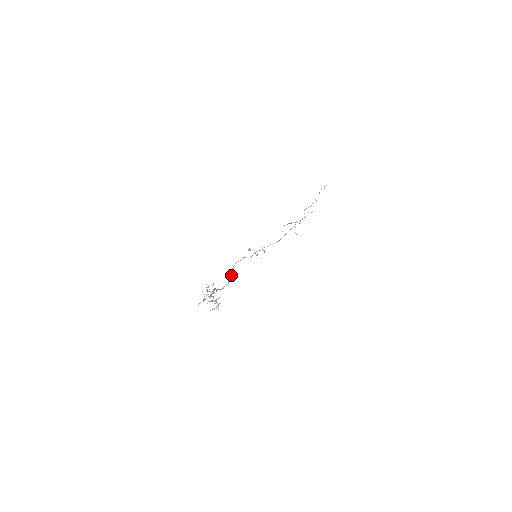
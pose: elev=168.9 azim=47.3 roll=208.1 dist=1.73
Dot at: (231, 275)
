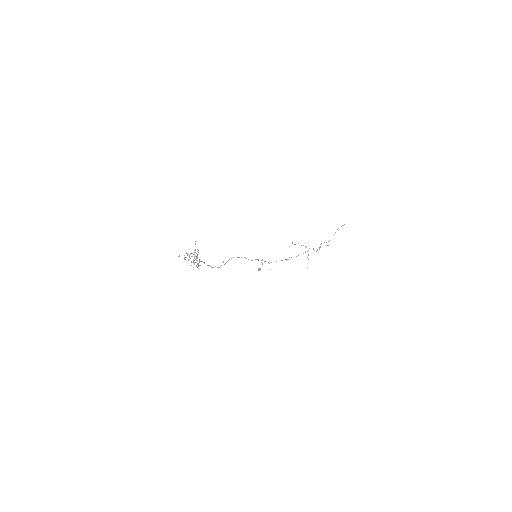
Dot at: occluded
